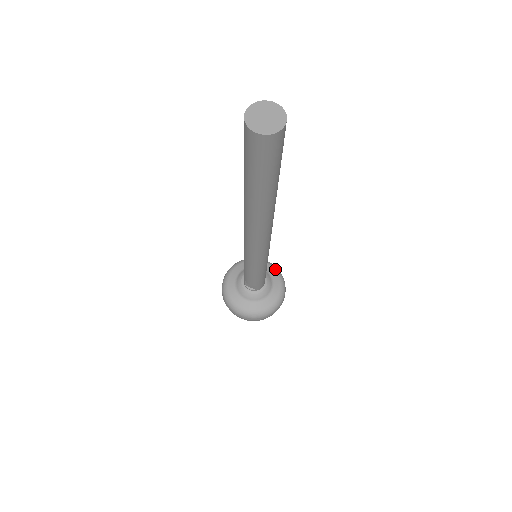
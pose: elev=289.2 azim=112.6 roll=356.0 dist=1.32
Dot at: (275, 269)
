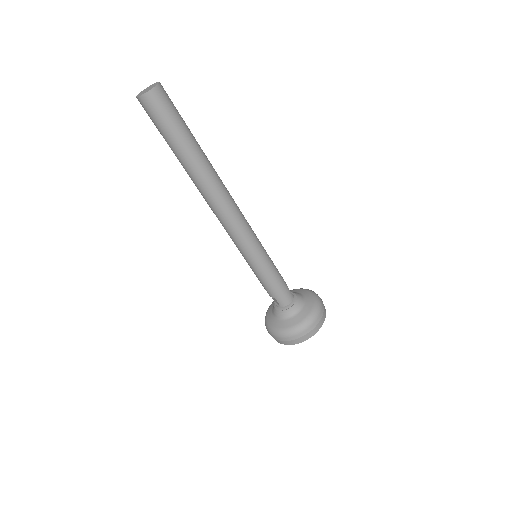
Dot at: (314, 297)
